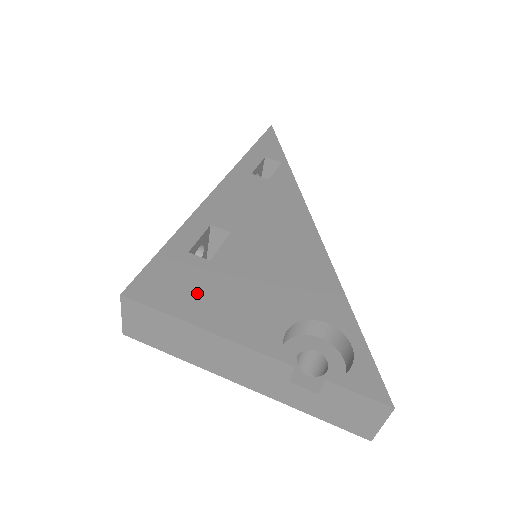
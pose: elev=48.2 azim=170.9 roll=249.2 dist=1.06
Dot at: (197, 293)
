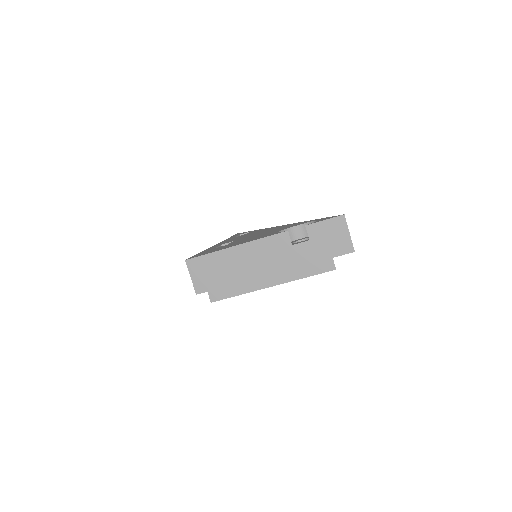
Dot at: occluded
